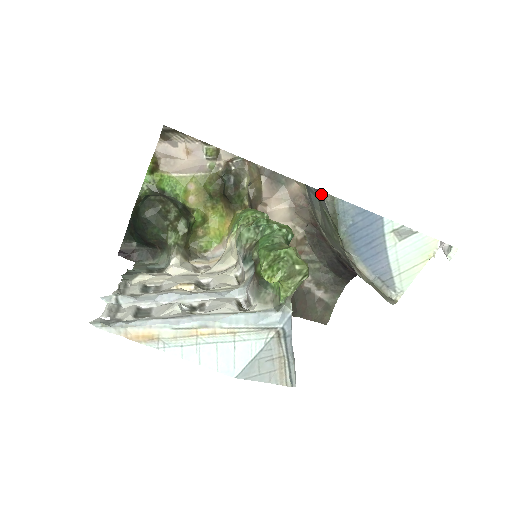
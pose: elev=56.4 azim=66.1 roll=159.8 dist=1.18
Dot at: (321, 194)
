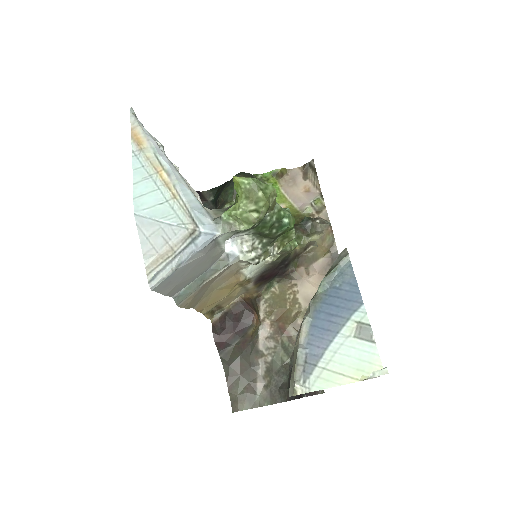
Dot at: occluded
